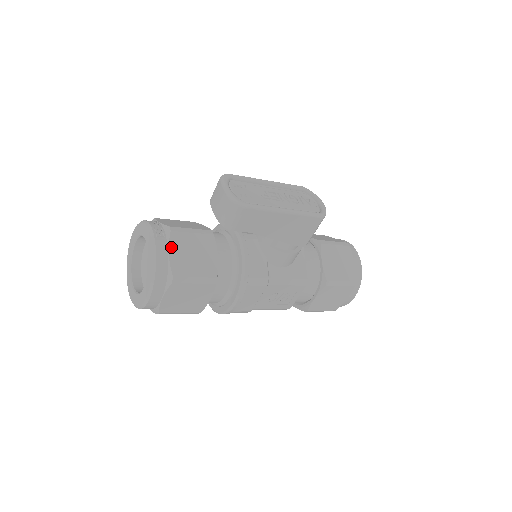
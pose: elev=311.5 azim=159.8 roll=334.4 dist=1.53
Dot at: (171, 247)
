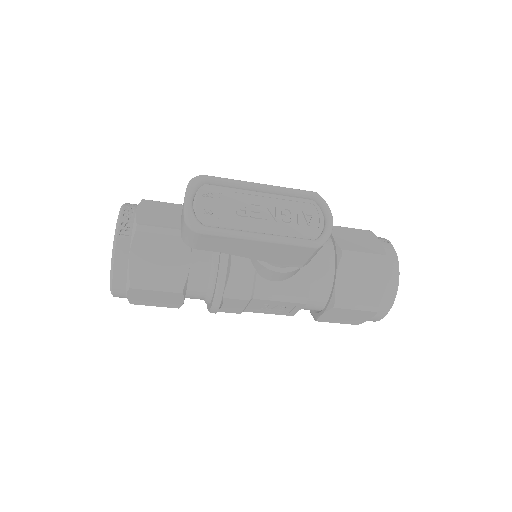
Dot at: (133, 249)
